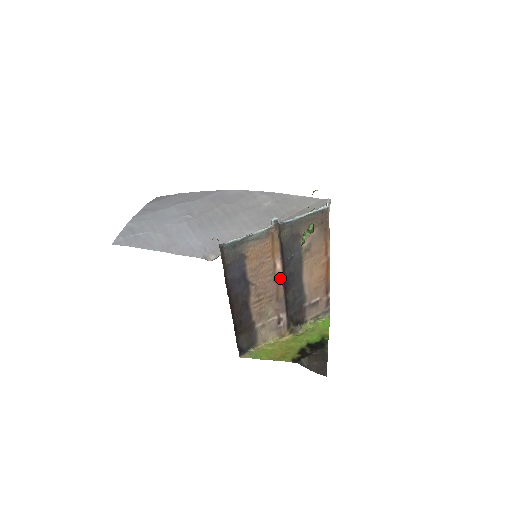
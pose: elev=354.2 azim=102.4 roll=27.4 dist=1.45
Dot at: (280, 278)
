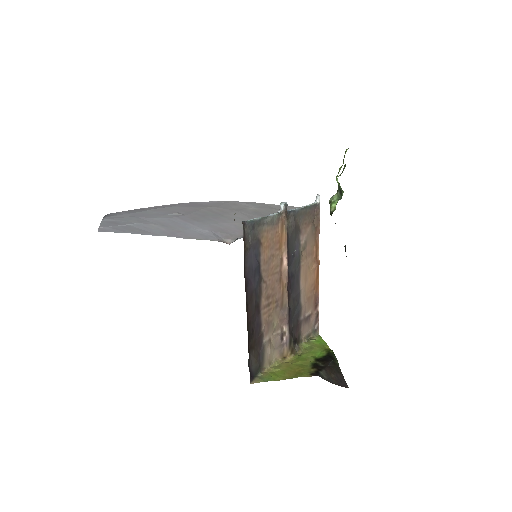
Dot at: (286, 278)
